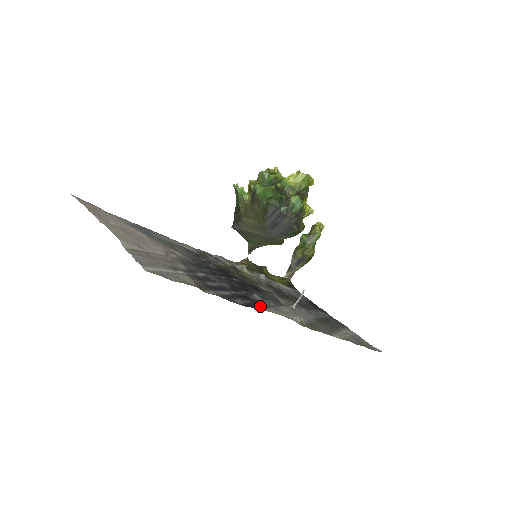
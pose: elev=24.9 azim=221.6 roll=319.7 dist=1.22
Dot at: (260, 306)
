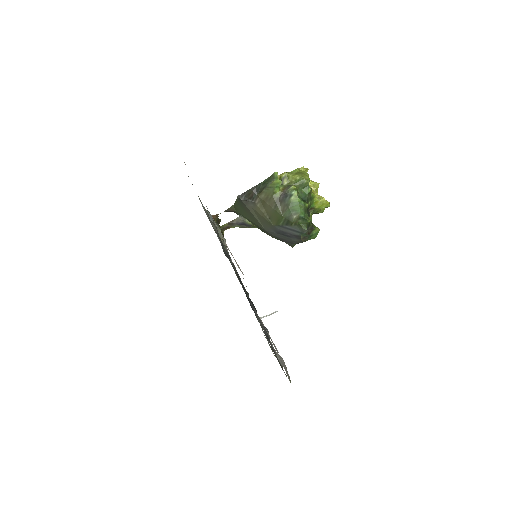
Dot at: occluded
